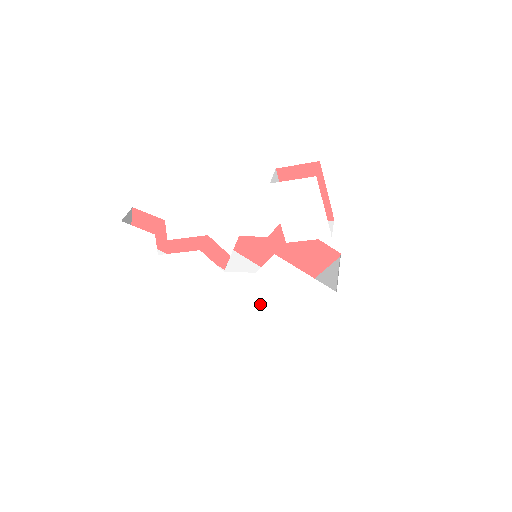
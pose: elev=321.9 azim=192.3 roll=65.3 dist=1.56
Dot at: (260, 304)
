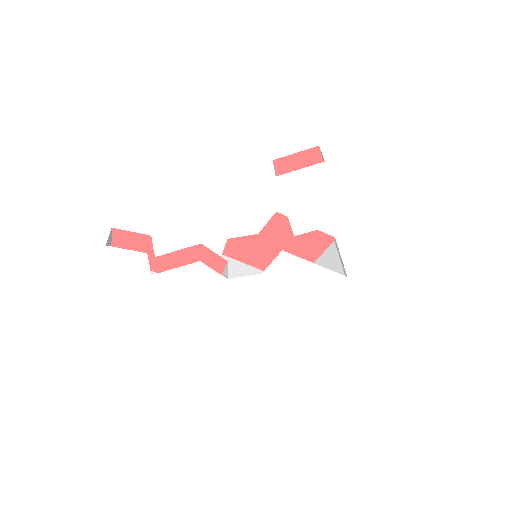
Dot at: (268, 305)
